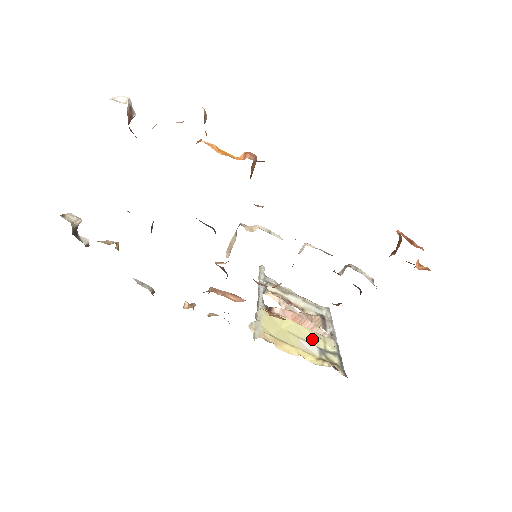
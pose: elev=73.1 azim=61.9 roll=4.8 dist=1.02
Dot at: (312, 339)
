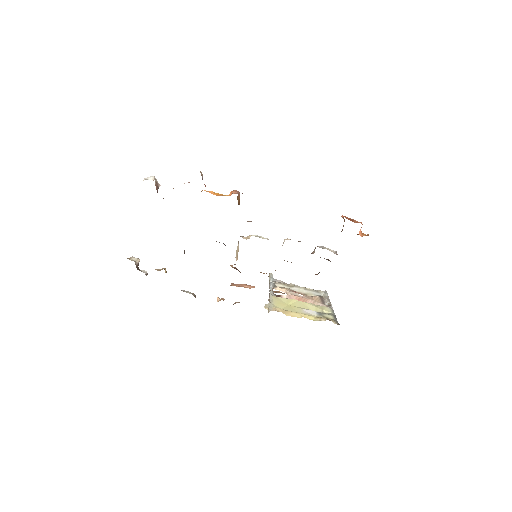
Dot at: (312, 308)
